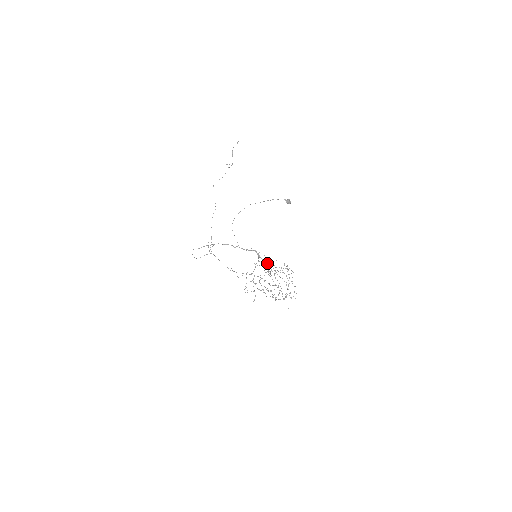
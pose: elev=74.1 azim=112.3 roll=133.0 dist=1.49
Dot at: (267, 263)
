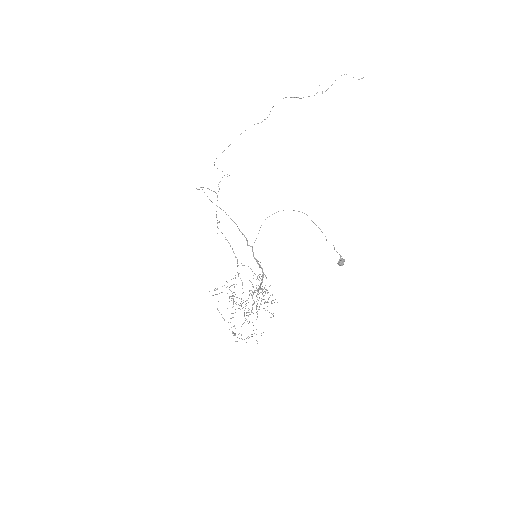
Dot at: occluded
